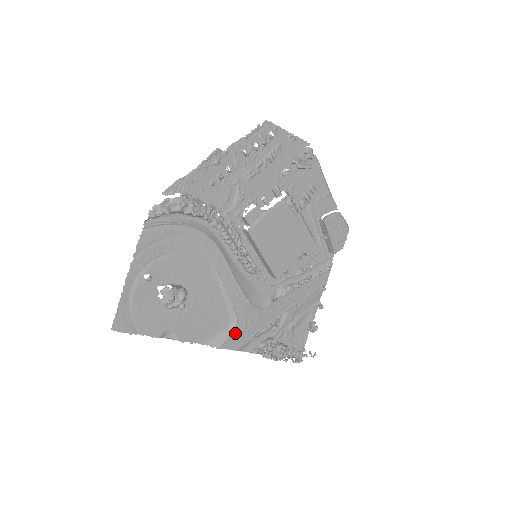
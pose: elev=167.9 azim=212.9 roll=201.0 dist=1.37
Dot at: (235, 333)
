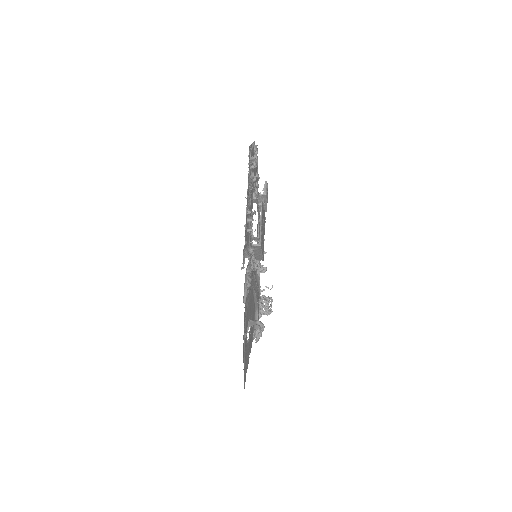
Dot at: (258, 317)
